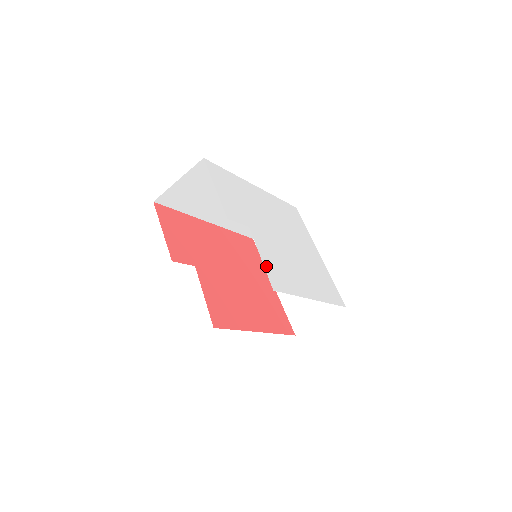
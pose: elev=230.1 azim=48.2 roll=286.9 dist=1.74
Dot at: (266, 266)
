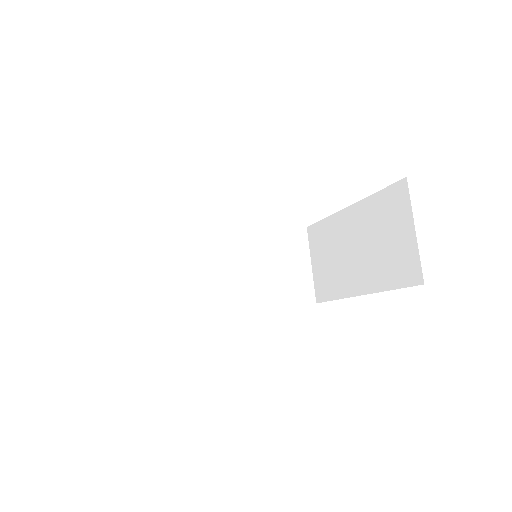
Dot at: occluded
